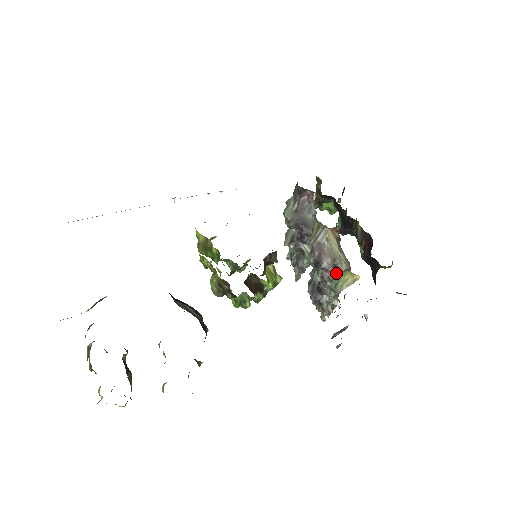
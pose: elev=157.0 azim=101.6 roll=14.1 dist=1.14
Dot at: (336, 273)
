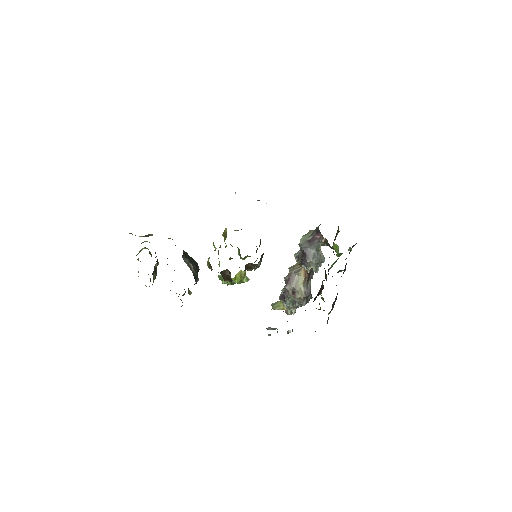
Dot at: (293, 296)
